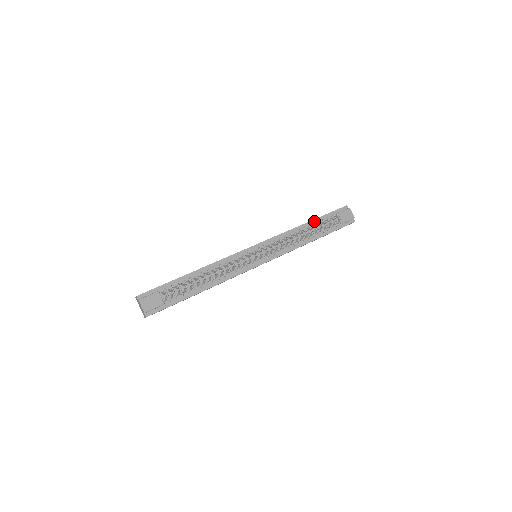
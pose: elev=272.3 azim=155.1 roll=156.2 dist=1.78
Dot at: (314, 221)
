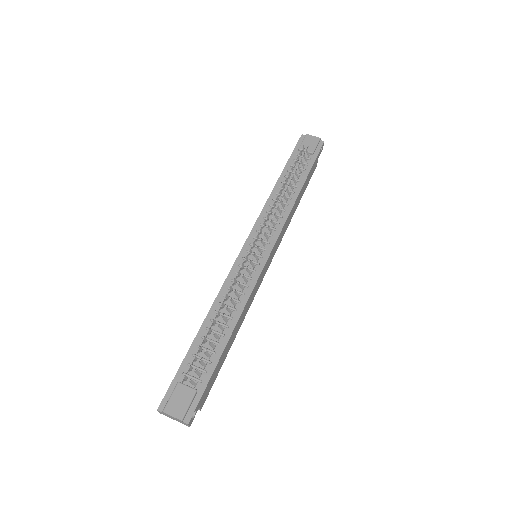
Dot at: (283, 174)
